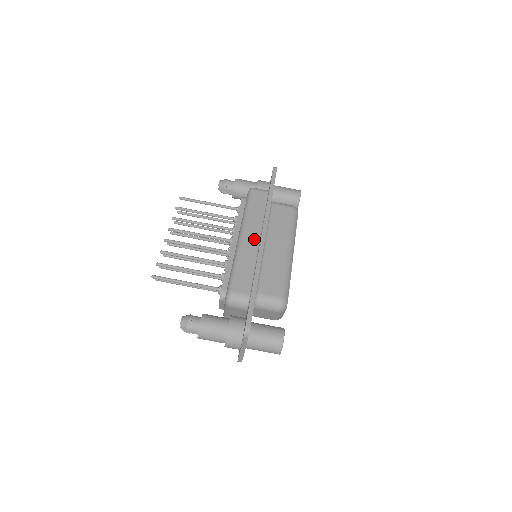
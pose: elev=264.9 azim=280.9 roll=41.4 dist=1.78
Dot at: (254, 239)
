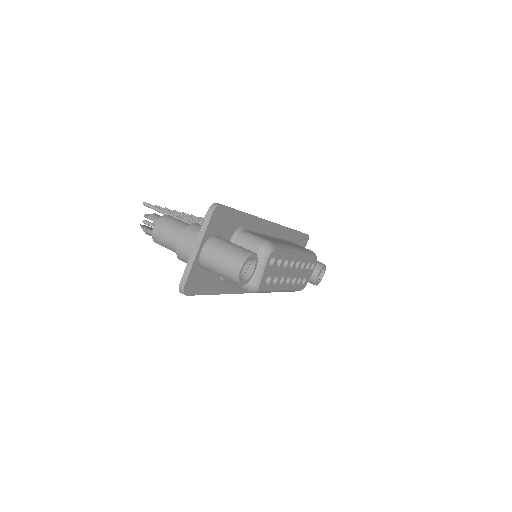
Dot at: occluded
